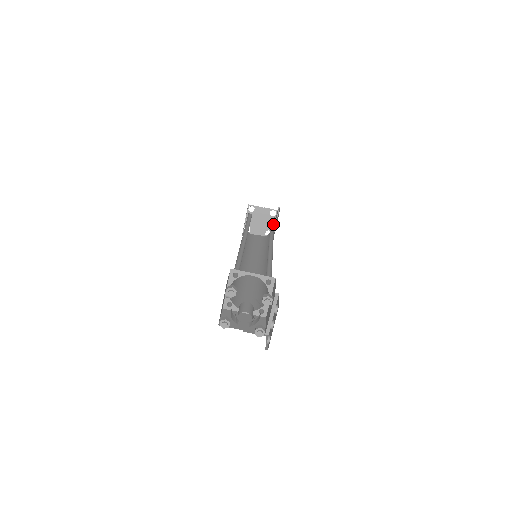
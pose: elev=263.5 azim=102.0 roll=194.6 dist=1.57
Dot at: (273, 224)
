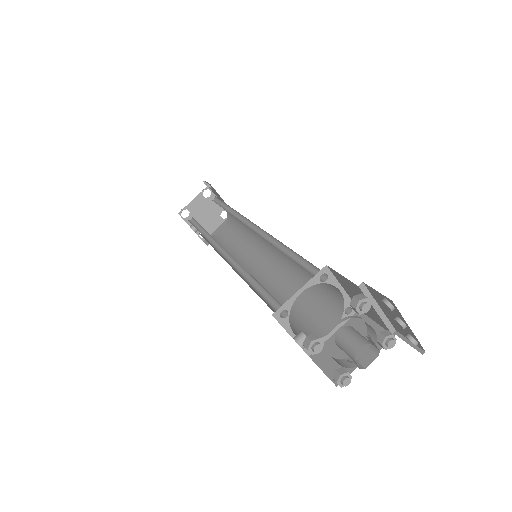
Dot at: (223, 204)
